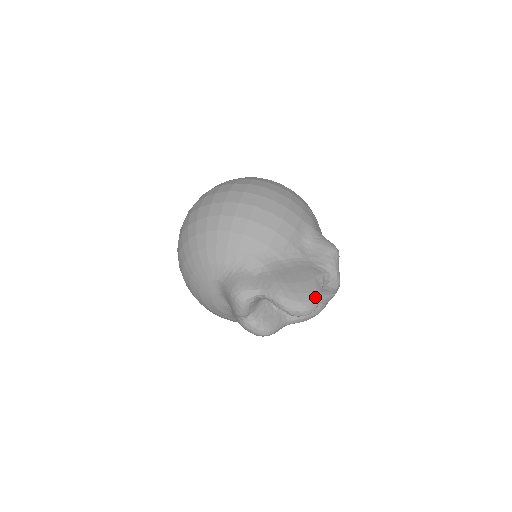
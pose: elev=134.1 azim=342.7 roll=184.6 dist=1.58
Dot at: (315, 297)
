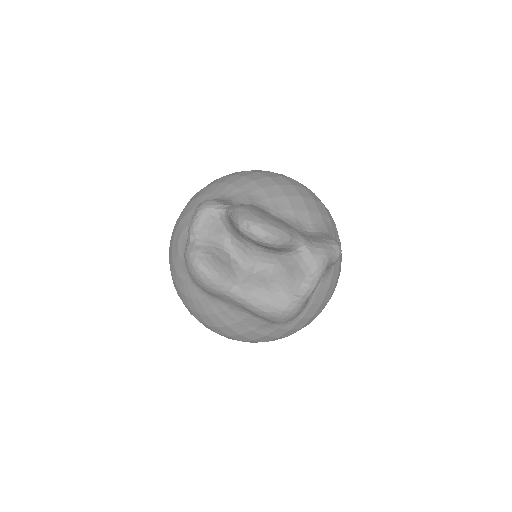
Dot at: (278, 228)
